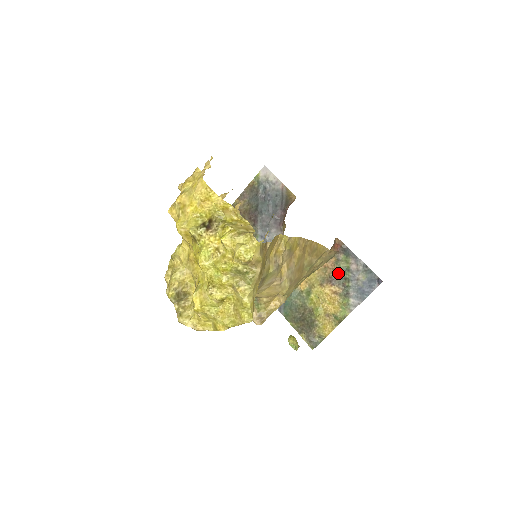
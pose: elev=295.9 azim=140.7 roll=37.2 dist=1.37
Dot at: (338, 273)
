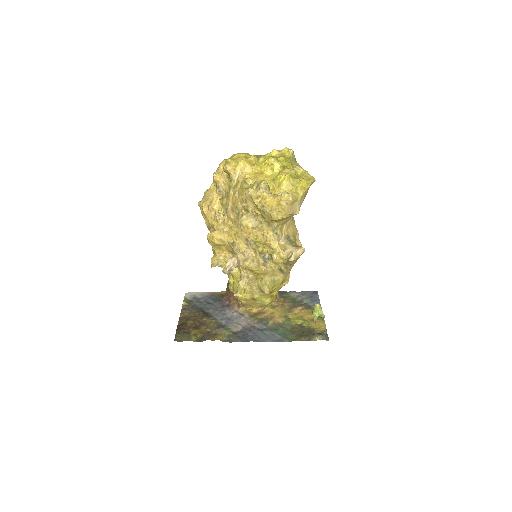
Dot at: (292, 302)
